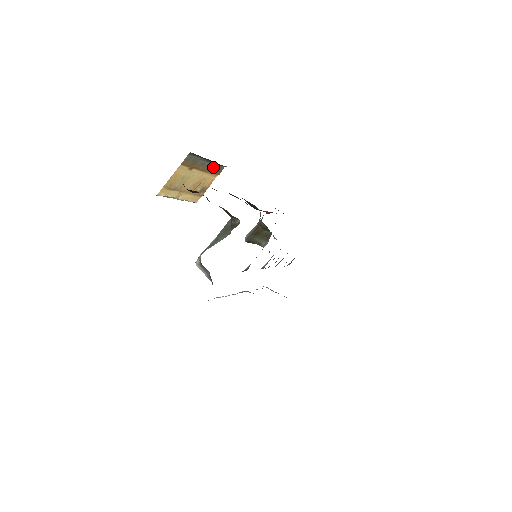
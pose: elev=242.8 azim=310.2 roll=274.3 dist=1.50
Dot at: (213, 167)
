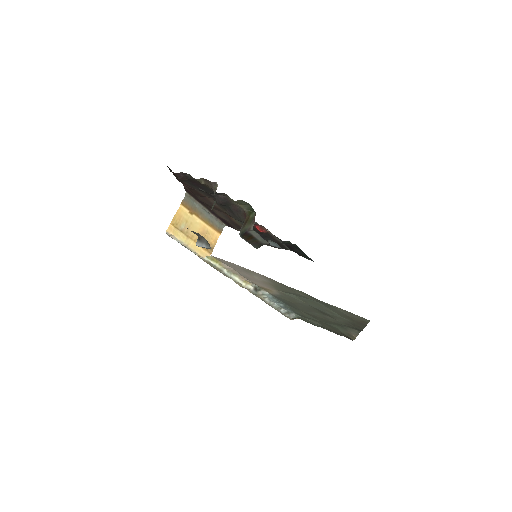
Dot at: (212, 222)
